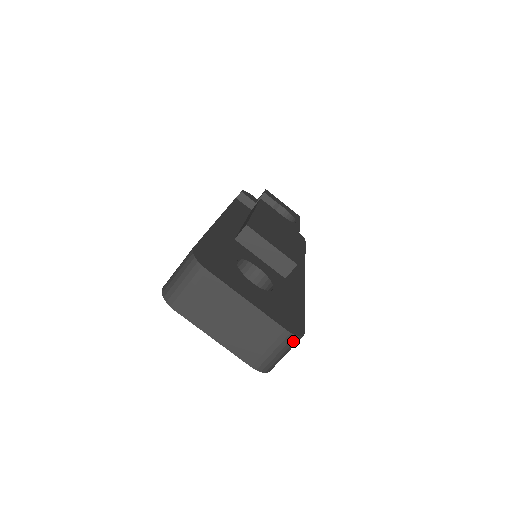
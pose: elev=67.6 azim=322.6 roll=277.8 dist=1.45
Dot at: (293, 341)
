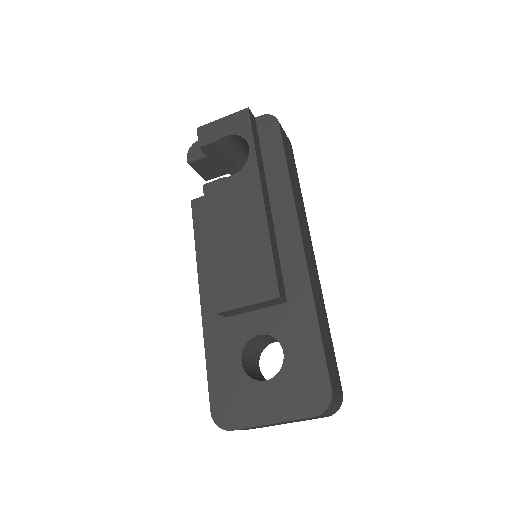
Dot at: (329, 408)
